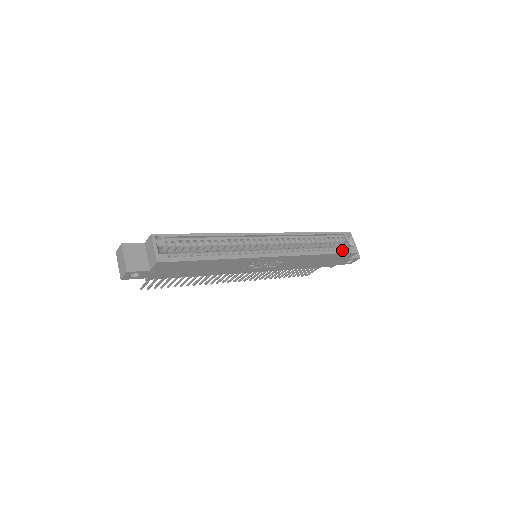
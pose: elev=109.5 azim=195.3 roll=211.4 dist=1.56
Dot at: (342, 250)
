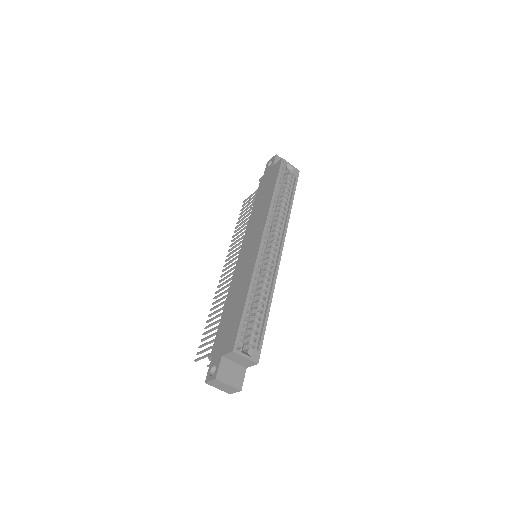
Dot at: (292, 182)
